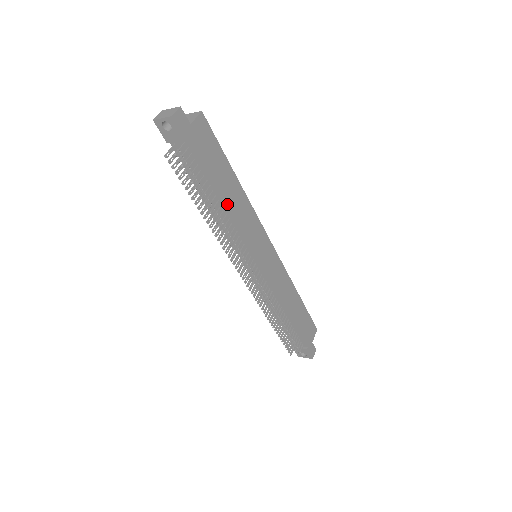
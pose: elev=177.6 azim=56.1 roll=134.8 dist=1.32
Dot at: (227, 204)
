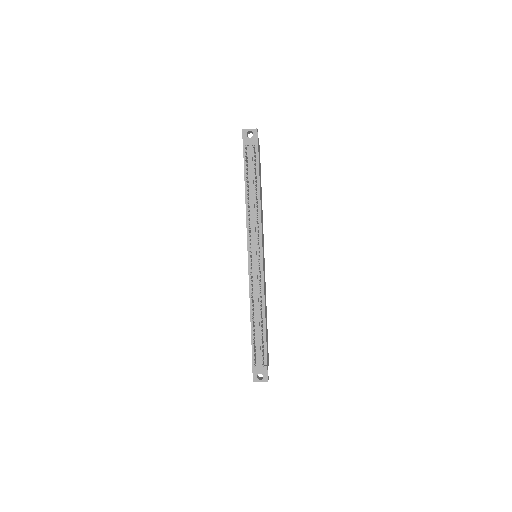
Dot at: (260, 198)
